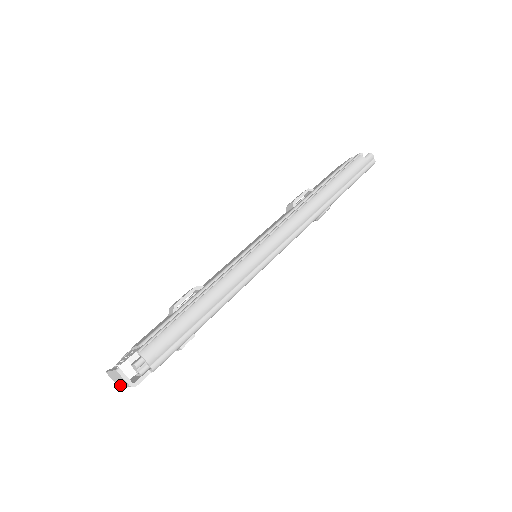
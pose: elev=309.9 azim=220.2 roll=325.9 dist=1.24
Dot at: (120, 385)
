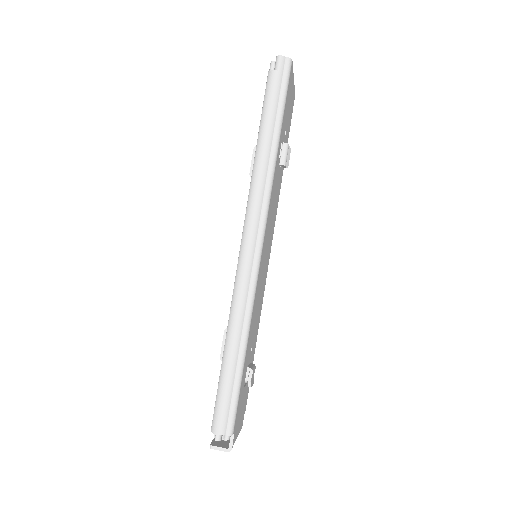
Dot at: occluded
